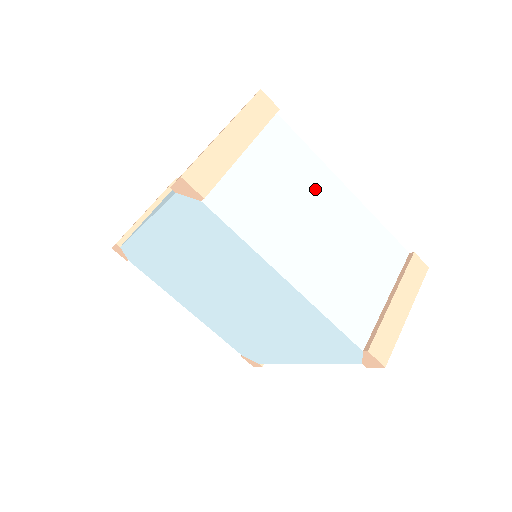
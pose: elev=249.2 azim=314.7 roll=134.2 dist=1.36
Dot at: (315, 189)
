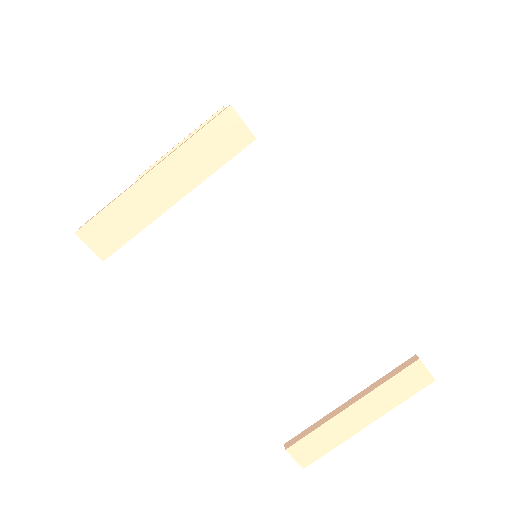
Dot at: (285, 256)
